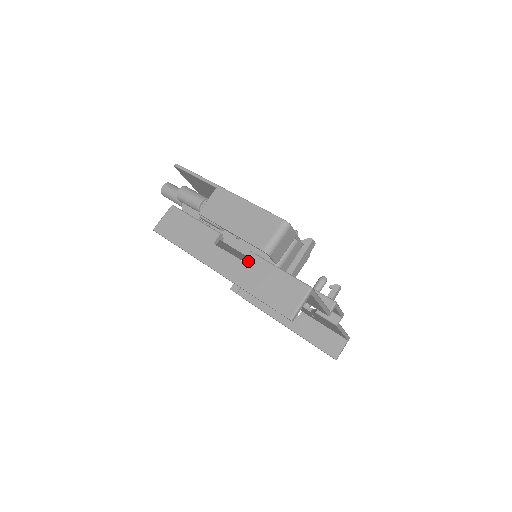
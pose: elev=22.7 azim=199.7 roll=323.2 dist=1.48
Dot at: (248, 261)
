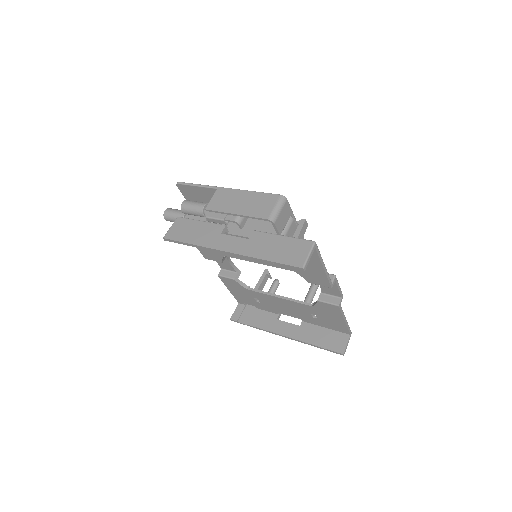
Dot at: (255, 237)
